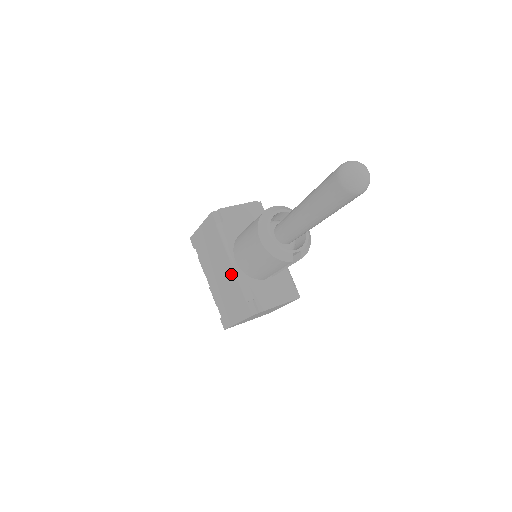
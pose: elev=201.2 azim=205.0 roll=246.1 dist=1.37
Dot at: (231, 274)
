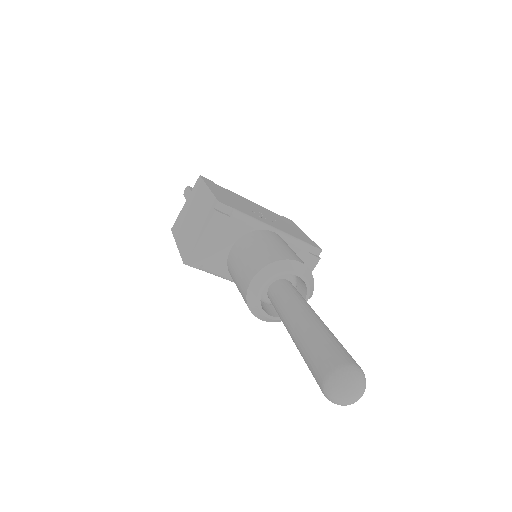
Dot at: occluded
